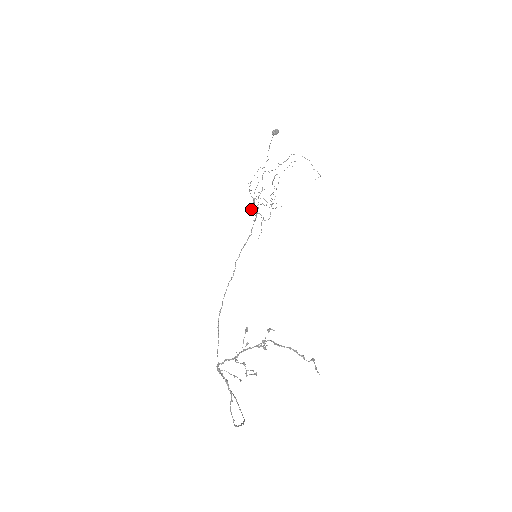
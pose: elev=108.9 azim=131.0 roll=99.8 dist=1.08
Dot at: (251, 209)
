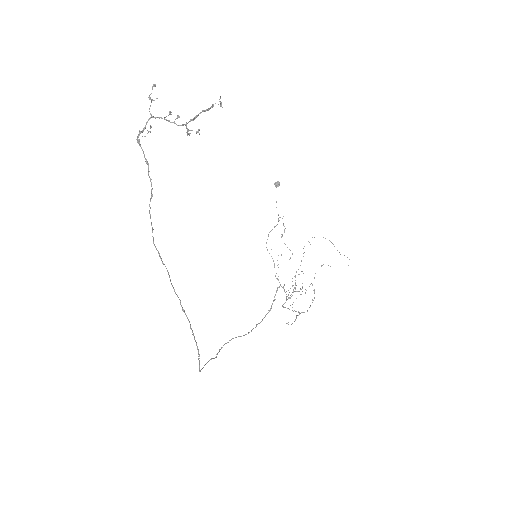
Dot at: occluded
